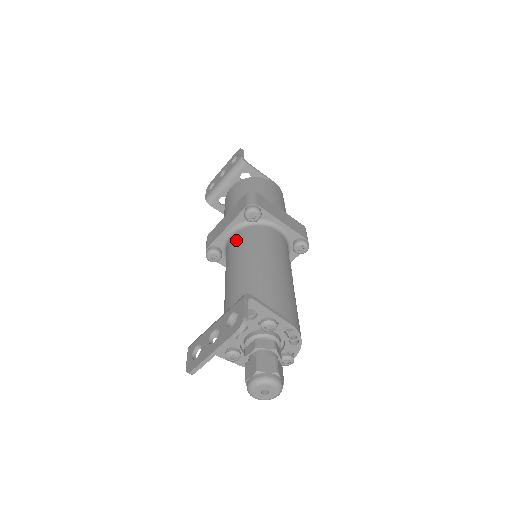
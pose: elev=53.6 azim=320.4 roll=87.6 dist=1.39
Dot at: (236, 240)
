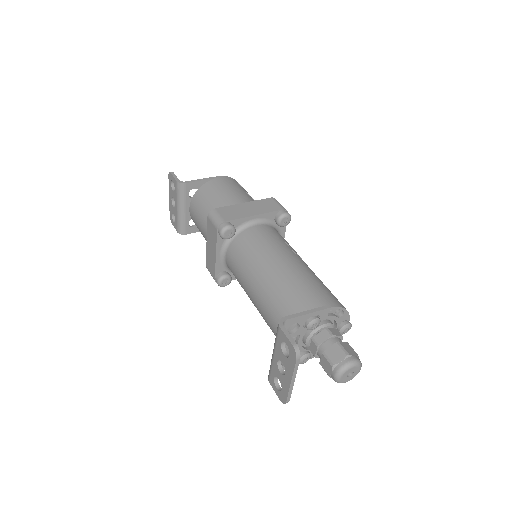
Dot at: (232, 261)
